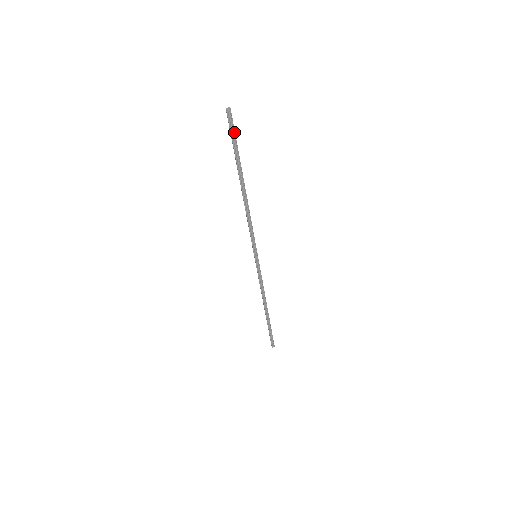
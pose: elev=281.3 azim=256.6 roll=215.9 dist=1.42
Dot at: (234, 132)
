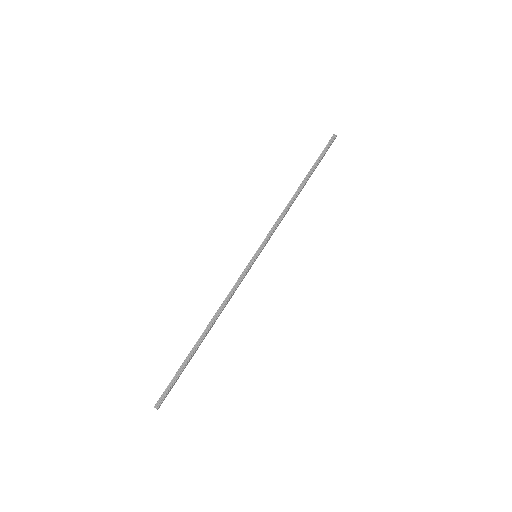
Dot at: (328, 148)
